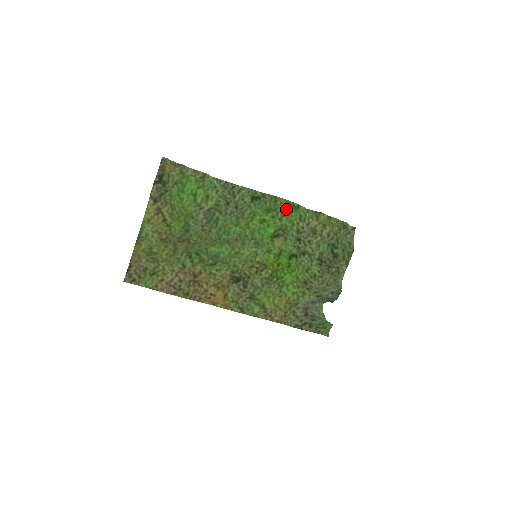
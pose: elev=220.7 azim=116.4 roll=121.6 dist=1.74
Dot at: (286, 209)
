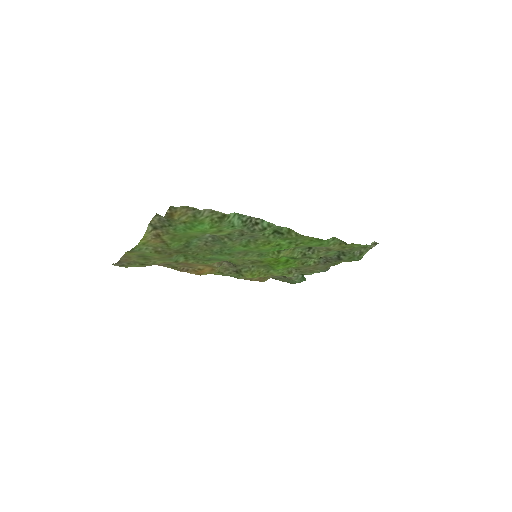
Dot at: (309, 239)
